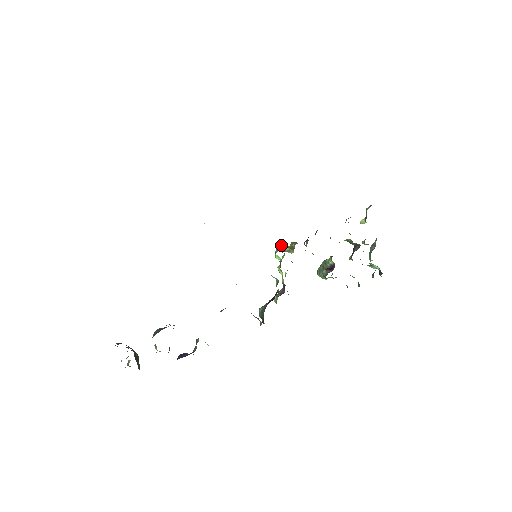
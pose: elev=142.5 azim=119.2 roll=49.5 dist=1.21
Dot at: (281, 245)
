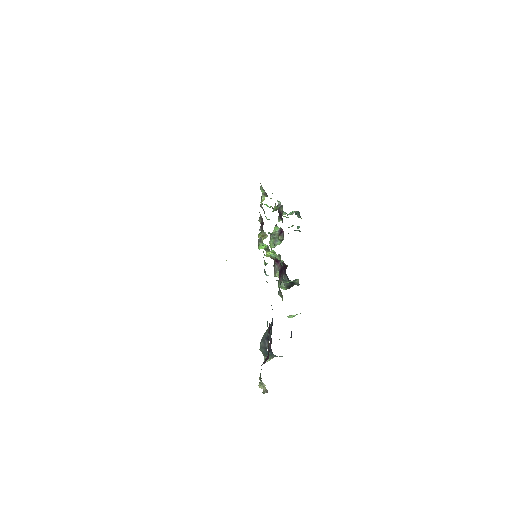
Dot at: (260, 238)
